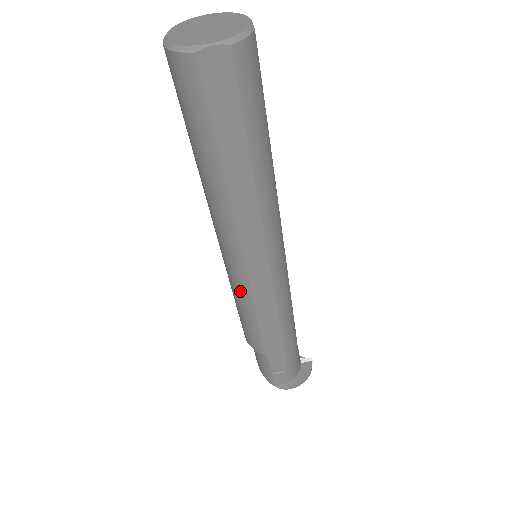
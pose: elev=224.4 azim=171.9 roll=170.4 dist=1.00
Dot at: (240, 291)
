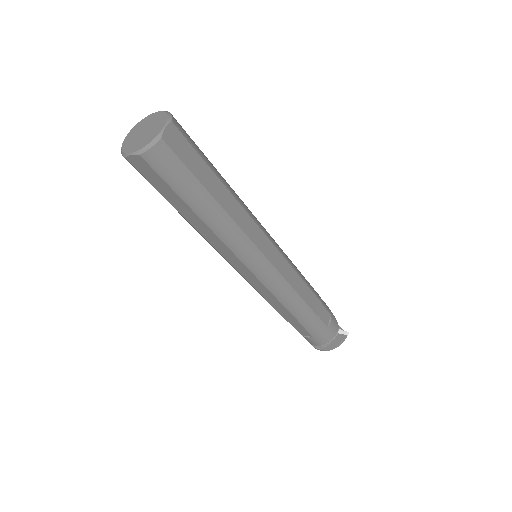
Dot at: occluded
